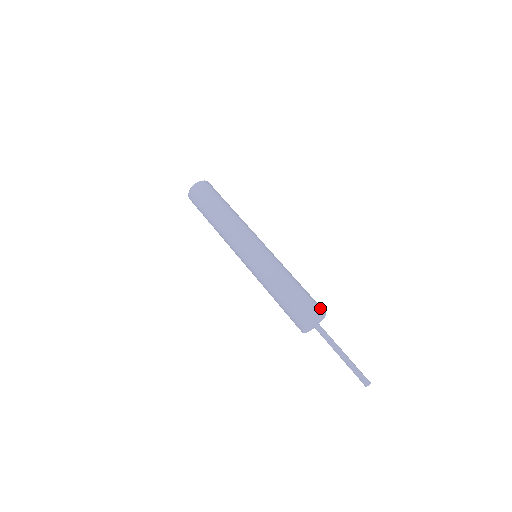
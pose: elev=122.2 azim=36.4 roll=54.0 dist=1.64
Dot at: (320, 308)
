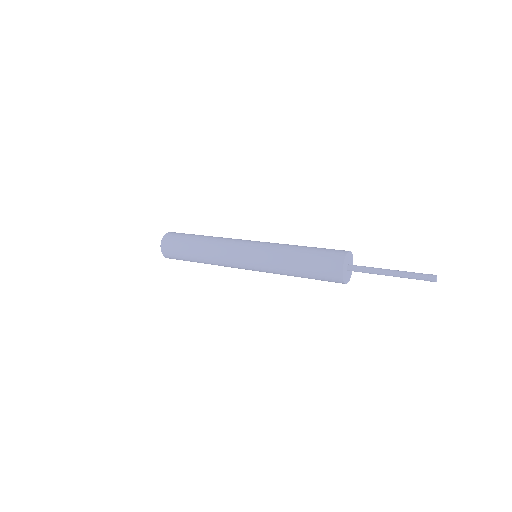
Dot at: occluded
